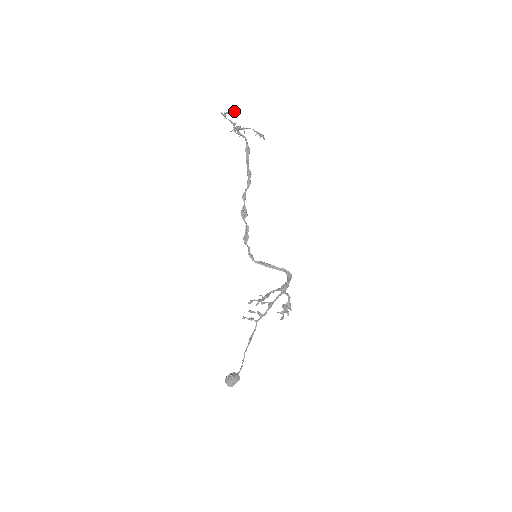
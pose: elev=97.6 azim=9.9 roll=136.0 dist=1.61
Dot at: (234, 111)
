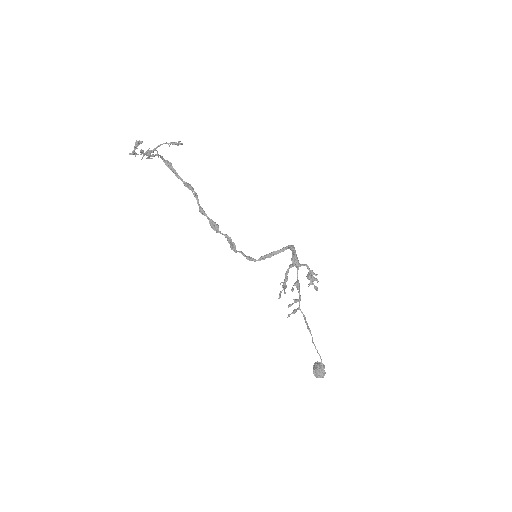
Dot at: (141, 143)
